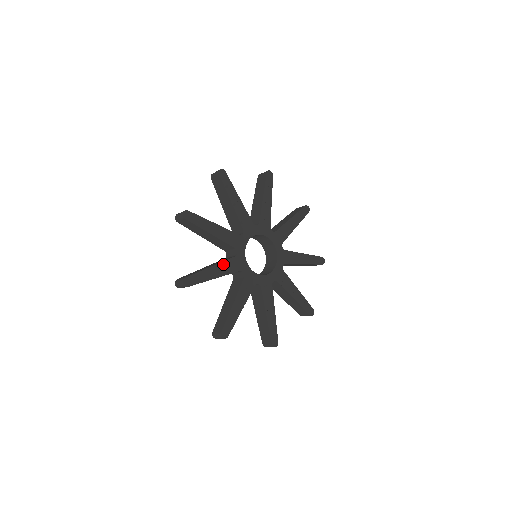
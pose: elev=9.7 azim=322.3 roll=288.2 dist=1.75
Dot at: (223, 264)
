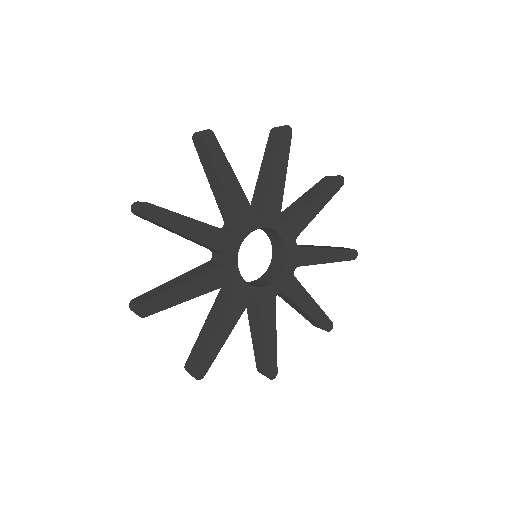
Dot at: (225, 316)
